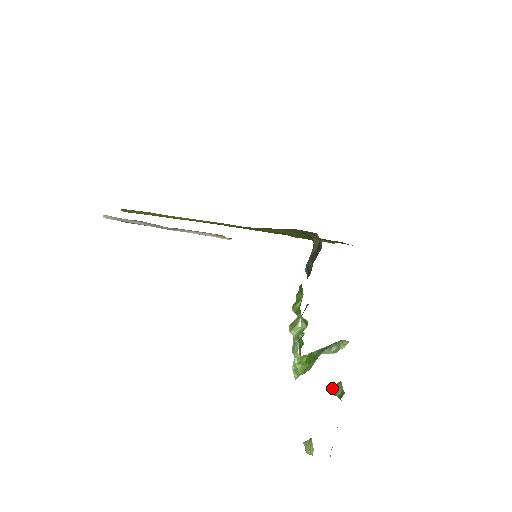
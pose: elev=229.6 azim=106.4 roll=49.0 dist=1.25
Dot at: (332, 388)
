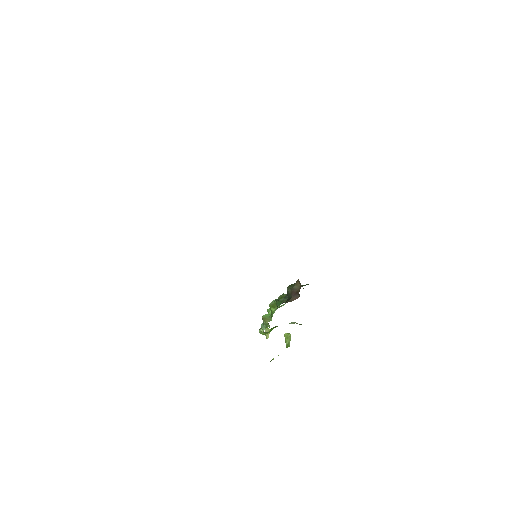
Dot at: (285, 334)
